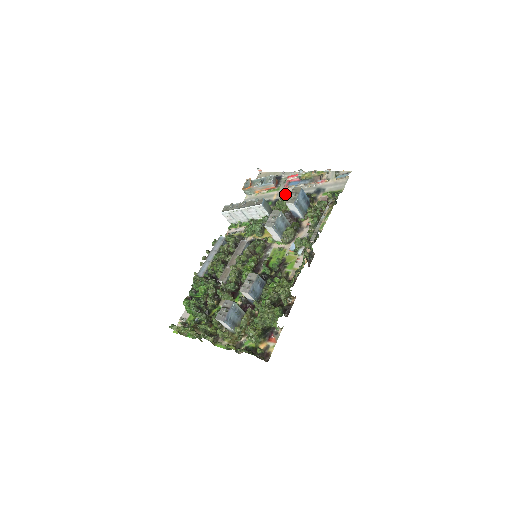
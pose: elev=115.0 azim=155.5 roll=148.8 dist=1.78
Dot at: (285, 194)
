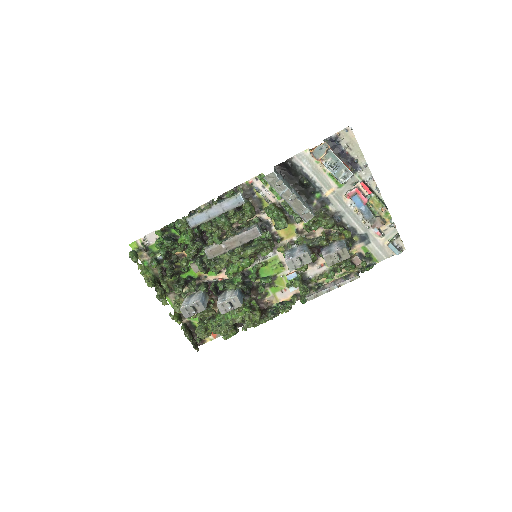
Dot at: (339, 203)
